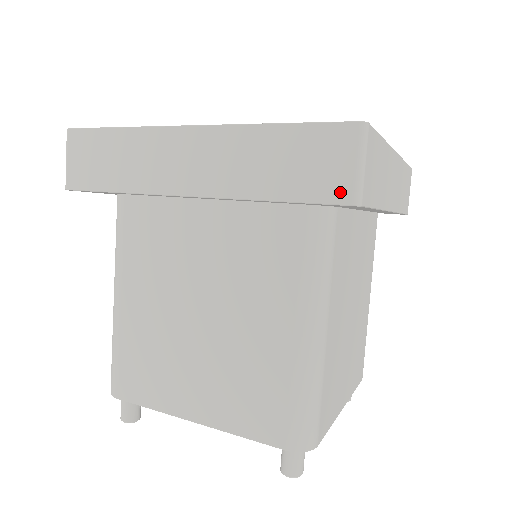
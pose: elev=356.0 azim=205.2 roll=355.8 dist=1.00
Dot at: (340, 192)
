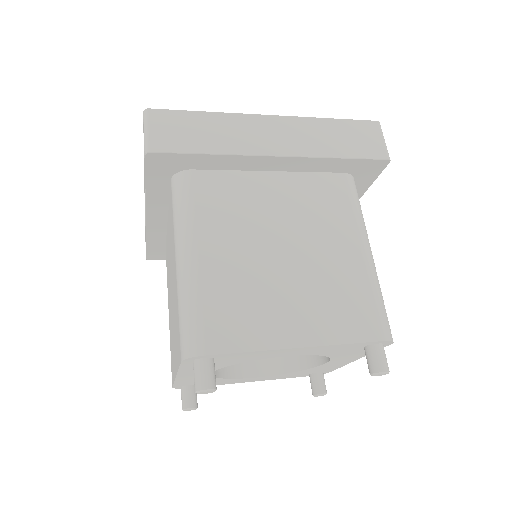
Dot at: occluded
